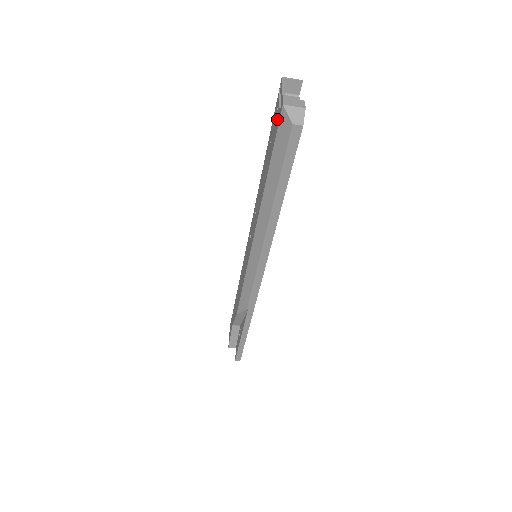
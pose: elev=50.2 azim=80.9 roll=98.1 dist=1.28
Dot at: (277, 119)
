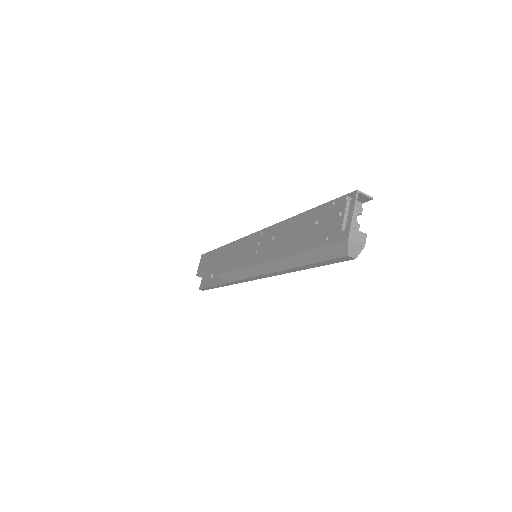
Dot at: (335, 230)
